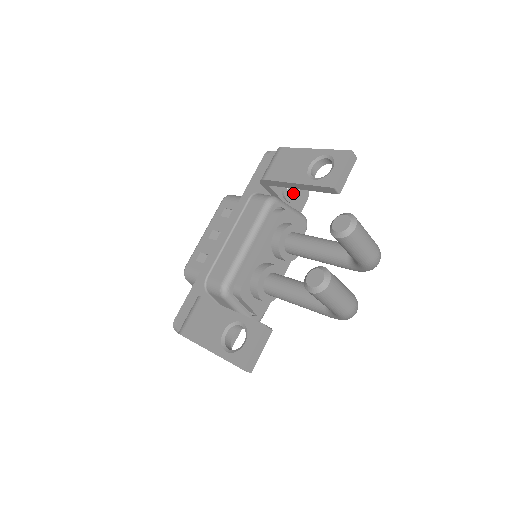
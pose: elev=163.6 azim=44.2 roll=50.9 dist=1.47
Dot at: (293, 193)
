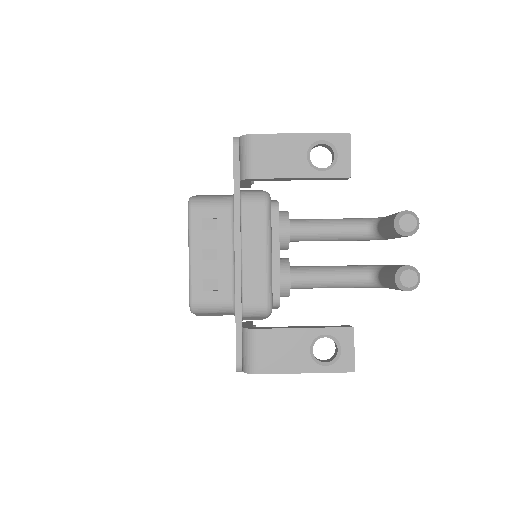
Dot at: occluded
